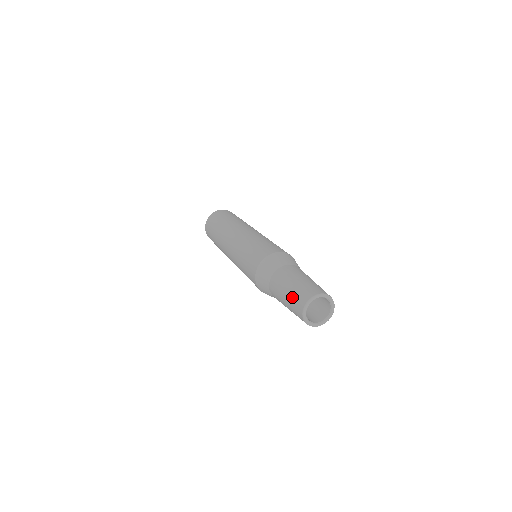
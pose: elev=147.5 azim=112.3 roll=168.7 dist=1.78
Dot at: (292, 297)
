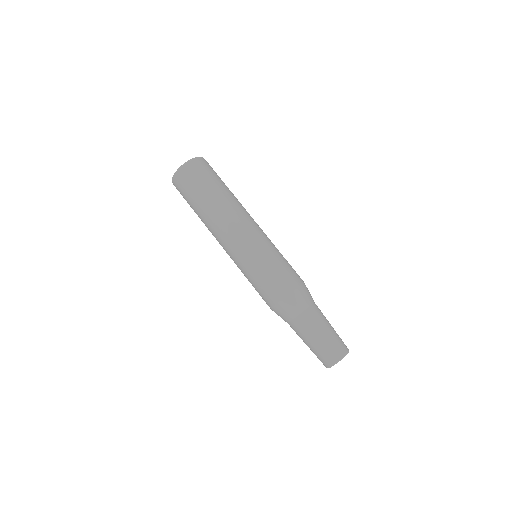
Dot at: (316, 354)
